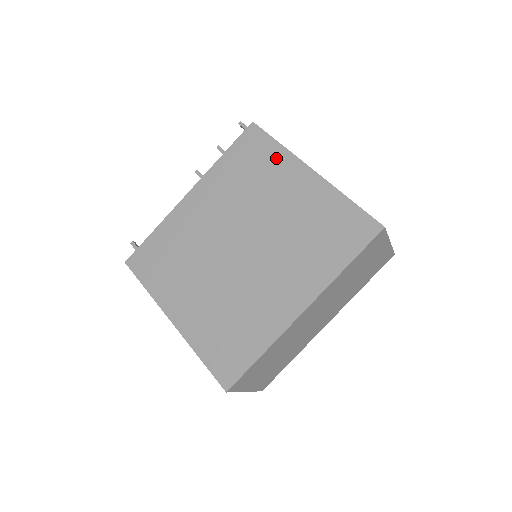
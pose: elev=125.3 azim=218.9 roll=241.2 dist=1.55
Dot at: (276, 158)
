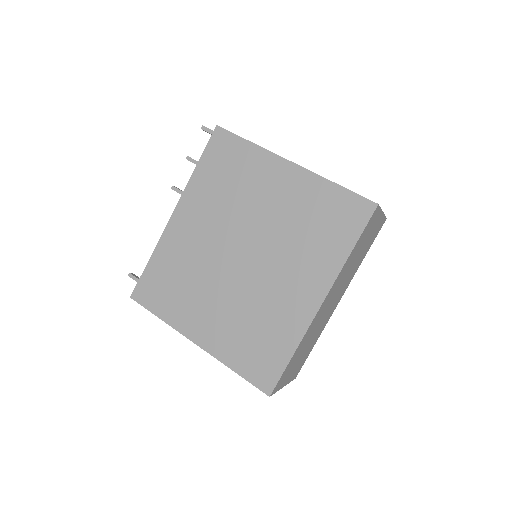
Dot at: (252, 158)
